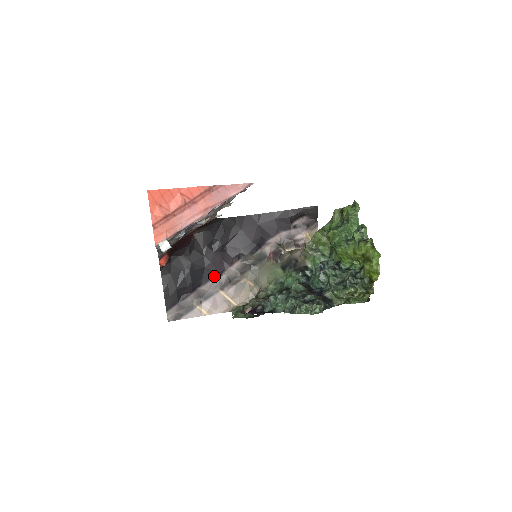
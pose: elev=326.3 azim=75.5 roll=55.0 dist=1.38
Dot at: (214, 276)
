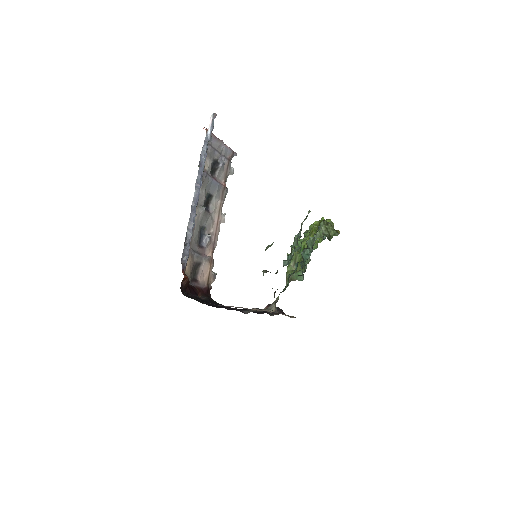
Dot at: occluded
